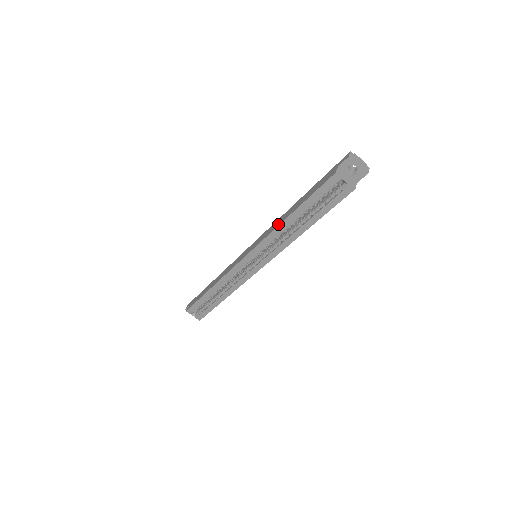
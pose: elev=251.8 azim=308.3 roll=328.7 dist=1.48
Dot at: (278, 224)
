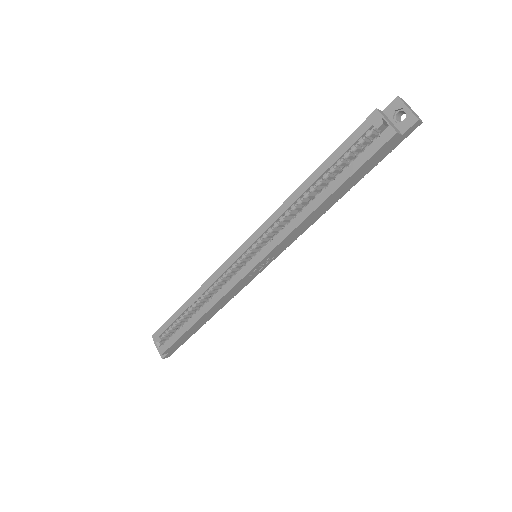
Dot at: (292, 195)
